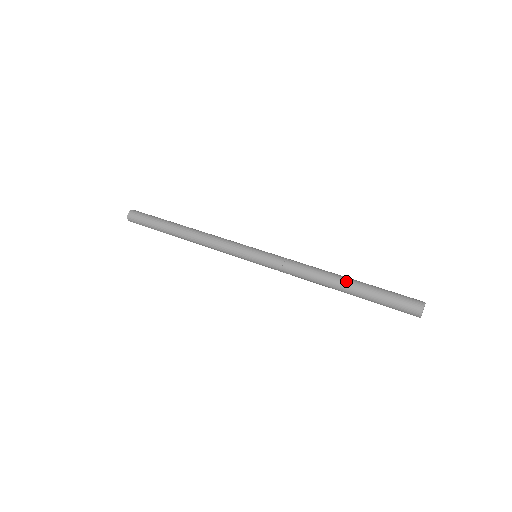
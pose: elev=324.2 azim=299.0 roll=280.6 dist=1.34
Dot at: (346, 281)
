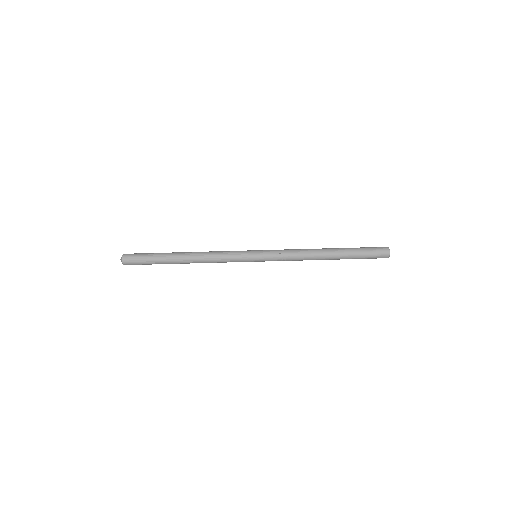
Dot at: (334, 255)
